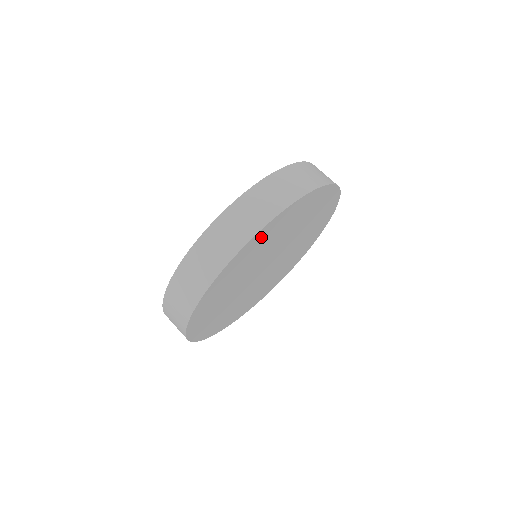
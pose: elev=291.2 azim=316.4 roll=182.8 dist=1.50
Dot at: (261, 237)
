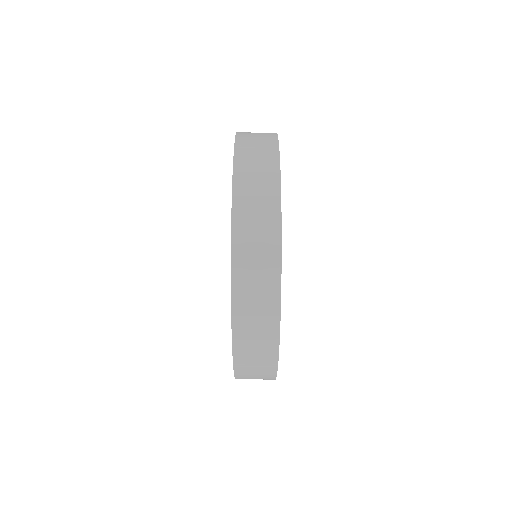
Dot at: occluded
